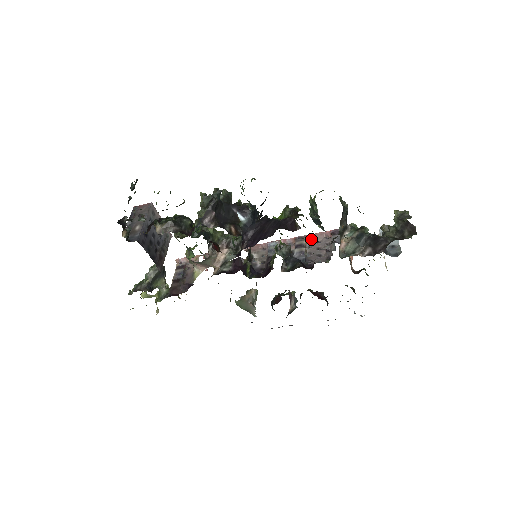
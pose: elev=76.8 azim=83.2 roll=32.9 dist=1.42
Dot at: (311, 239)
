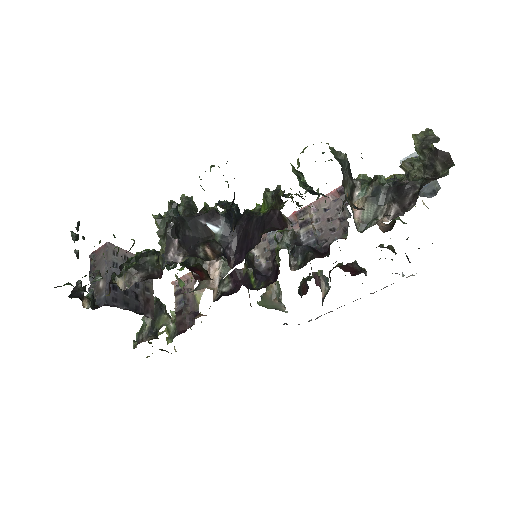
Dot at: (316, 208)
